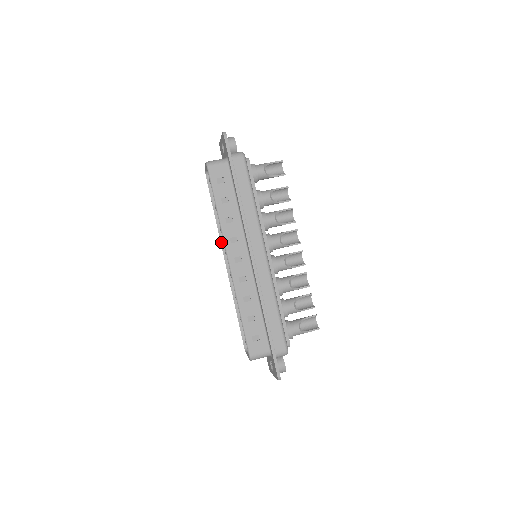
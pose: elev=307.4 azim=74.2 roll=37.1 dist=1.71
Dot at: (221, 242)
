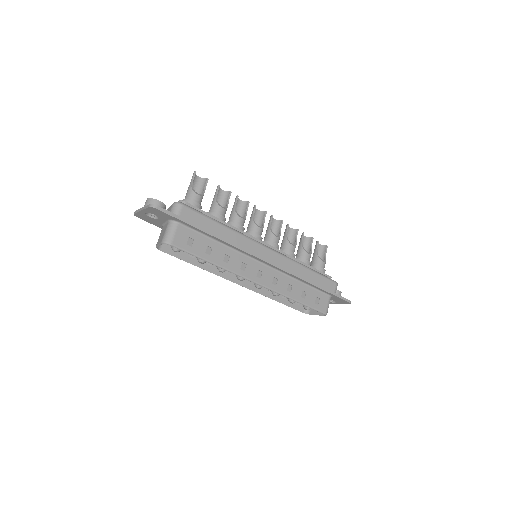
Dot at: (222, 277)
